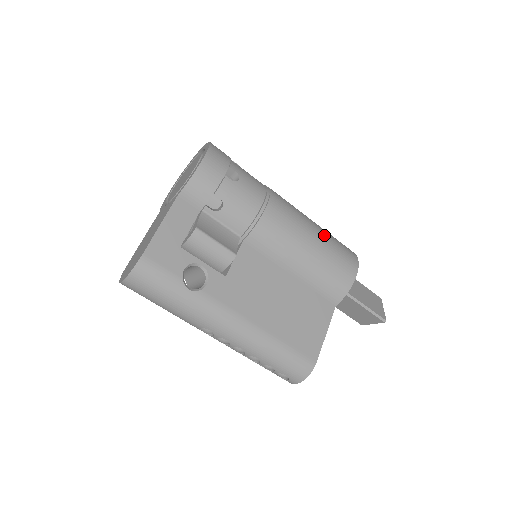
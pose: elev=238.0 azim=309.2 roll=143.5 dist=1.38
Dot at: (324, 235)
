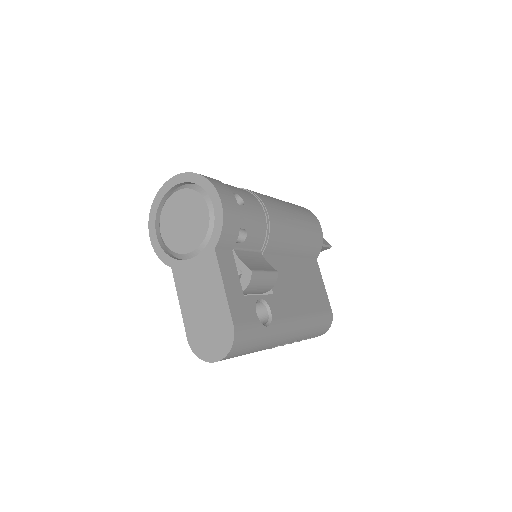
Dot at: (294, 208)
